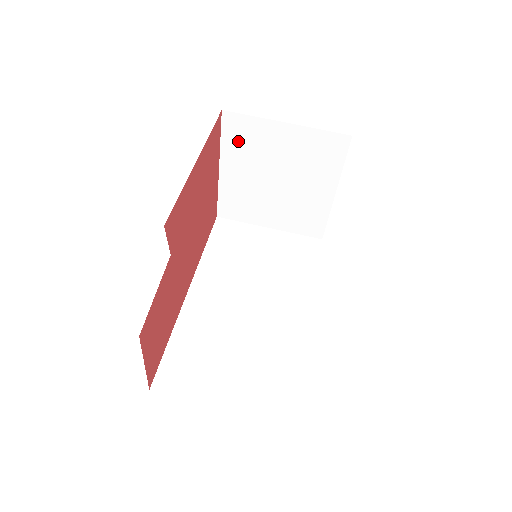
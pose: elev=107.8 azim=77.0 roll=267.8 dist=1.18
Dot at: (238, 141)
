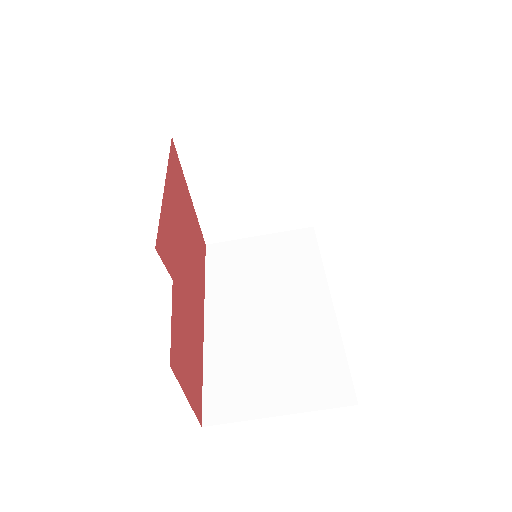
Dot at: (198, 161)
